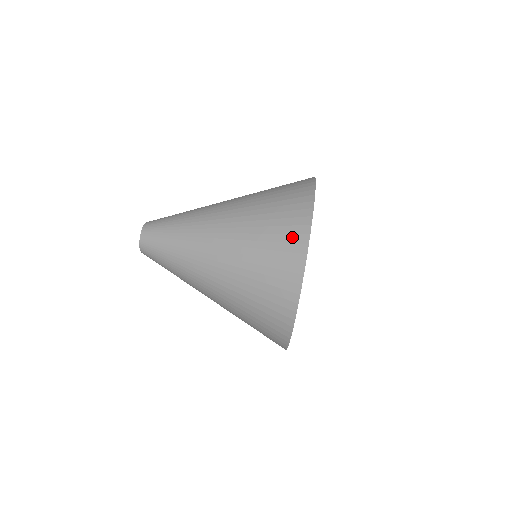
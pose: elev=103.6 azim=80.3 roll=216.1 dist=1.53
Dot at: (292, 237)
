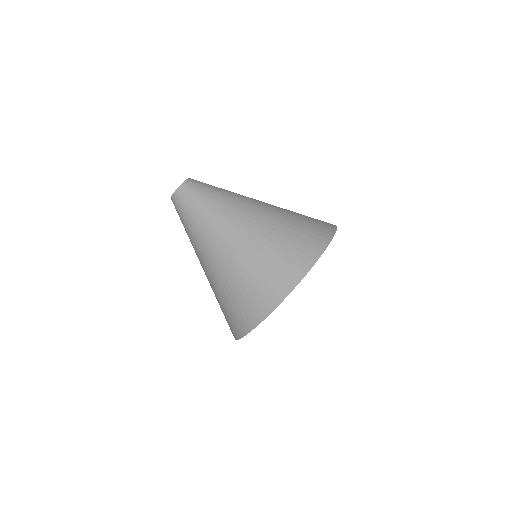
Dot at: (270, 292)
